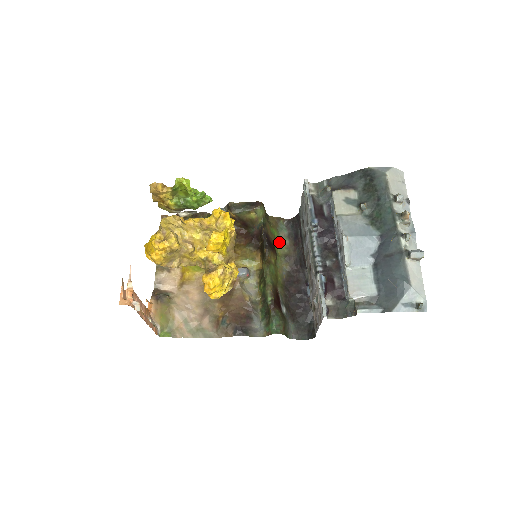
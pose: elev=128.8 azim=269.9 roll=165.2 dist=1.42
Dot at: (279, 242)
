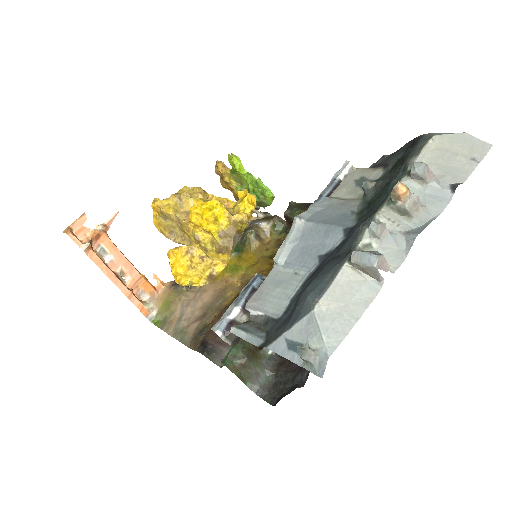
Dot at: occluded
